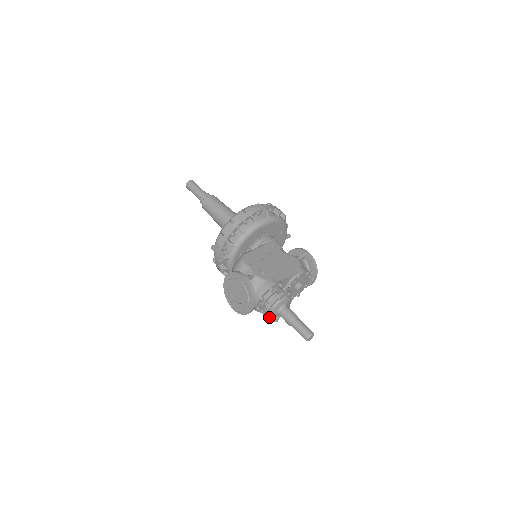
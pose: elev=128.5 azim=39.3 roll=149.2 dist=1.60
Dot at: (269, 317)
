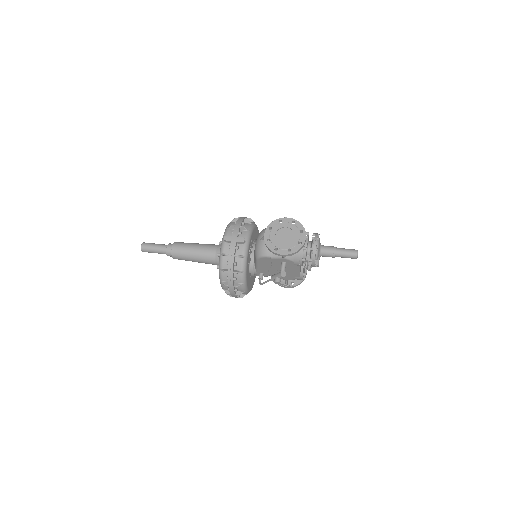
Dot at: (315, 255)
